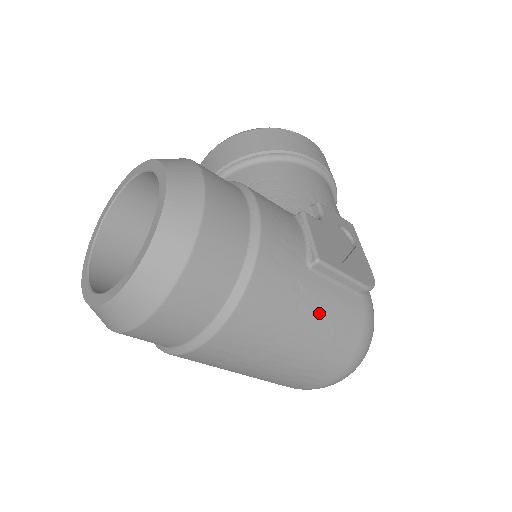
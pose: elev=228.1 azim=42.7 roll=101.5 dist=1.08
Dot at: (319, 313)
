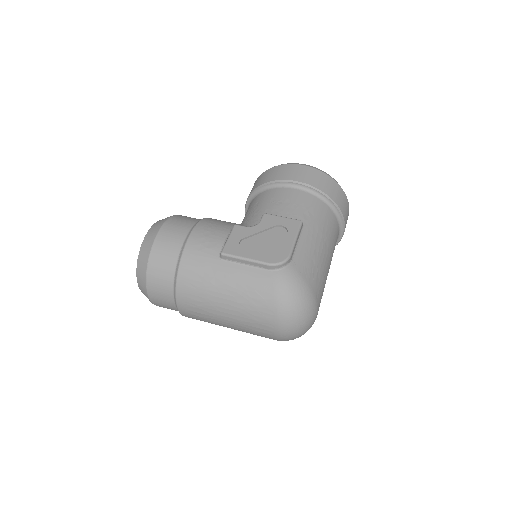
Dot at: (232, 285)
